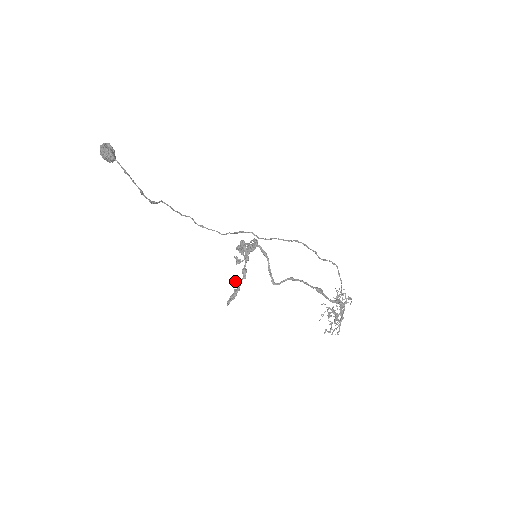
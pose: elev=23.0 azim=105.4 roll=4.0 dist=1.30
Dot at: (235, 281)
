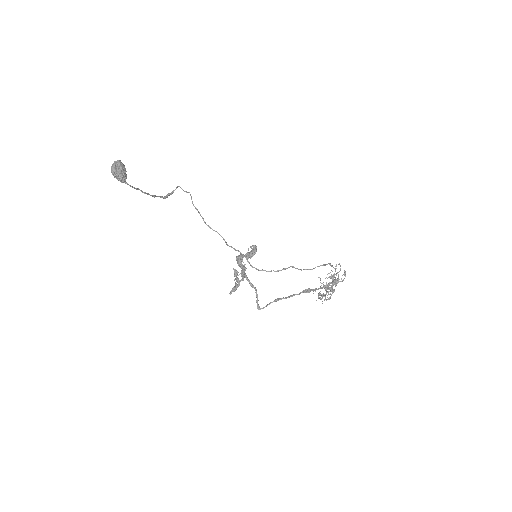
Dot at: occluded
